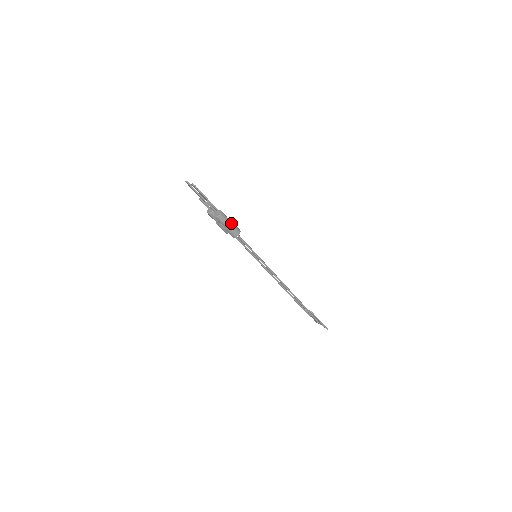
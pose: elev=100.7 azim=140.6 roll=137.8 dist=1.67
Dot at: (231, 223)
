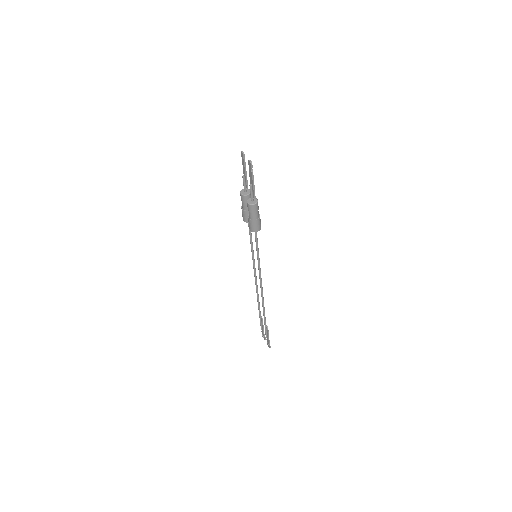
Dot at: (258, 217)
